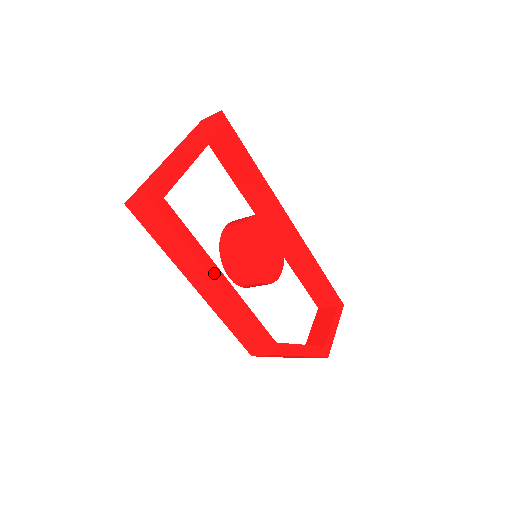
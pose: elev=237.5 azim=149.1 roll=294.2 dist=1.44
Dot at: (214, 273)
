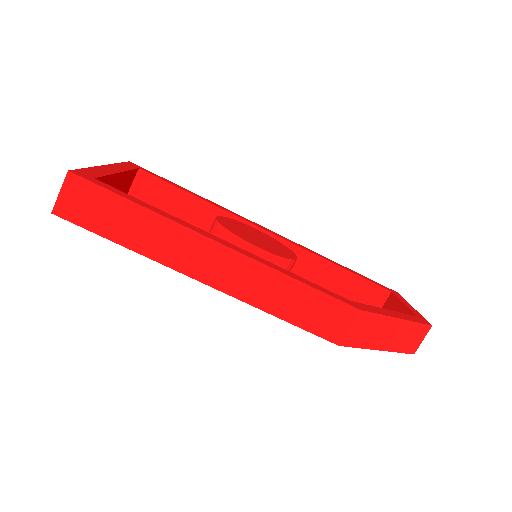
Dot at: (208, 236)
